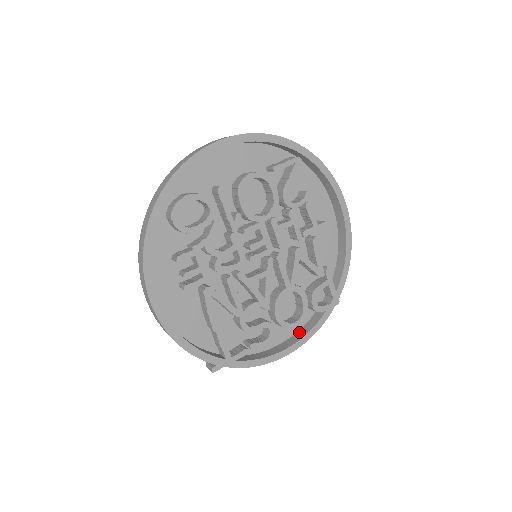
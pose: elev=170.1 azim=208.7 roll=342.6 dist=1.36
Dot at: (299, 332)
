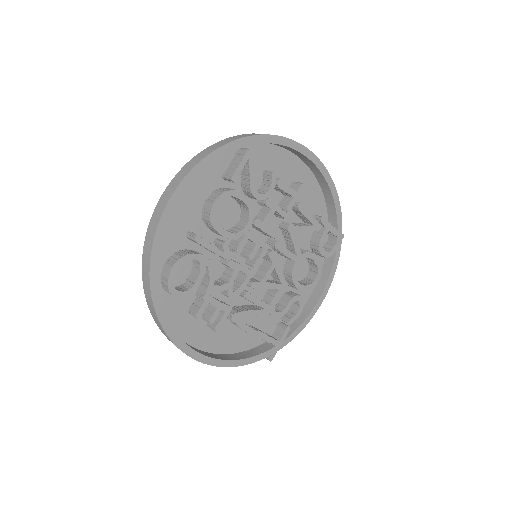
Dot at: (320, 278)
